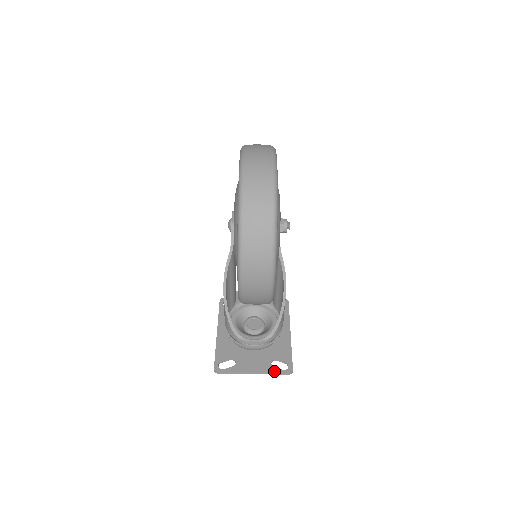
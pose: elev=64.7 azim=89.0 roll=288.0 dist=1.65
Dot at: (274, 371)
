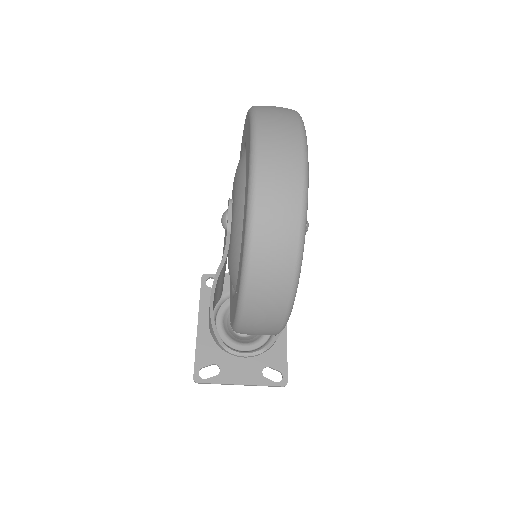
Dot at: (265, 384)
